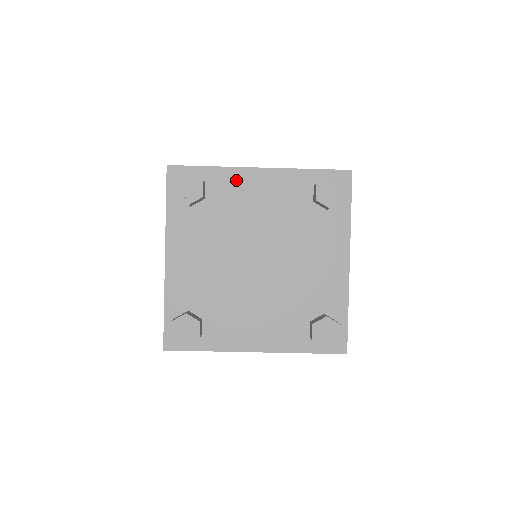
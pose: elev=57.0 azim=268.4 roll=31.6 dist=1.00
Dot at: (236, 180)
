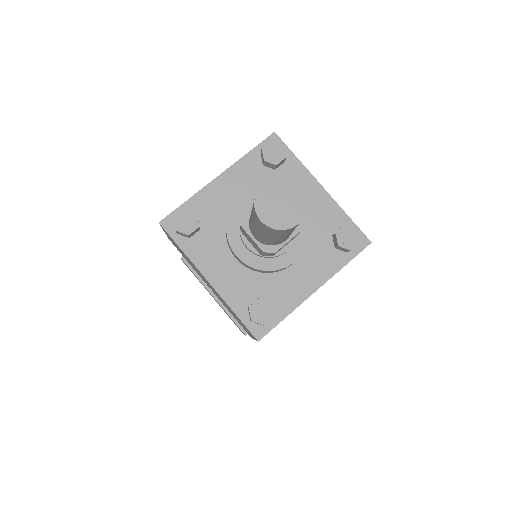
Dot at: (303, 179)
